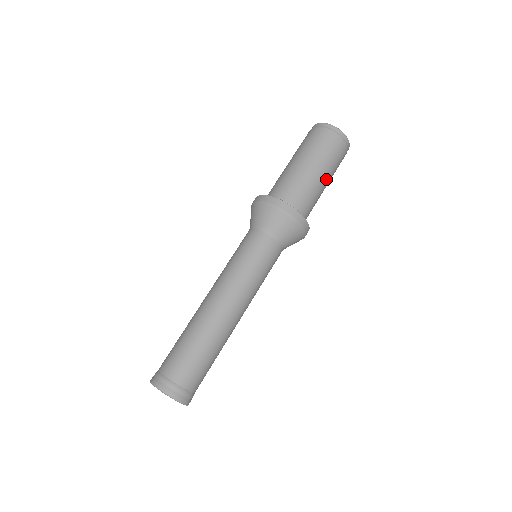
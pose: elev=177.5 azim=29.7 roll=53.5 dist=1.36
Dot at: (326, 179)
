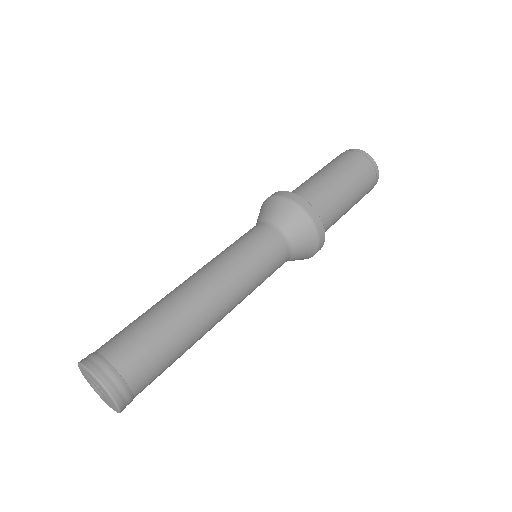
Dot at: (350, 198)
